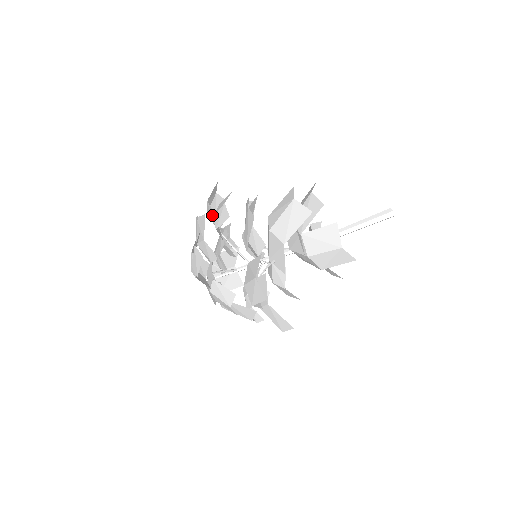
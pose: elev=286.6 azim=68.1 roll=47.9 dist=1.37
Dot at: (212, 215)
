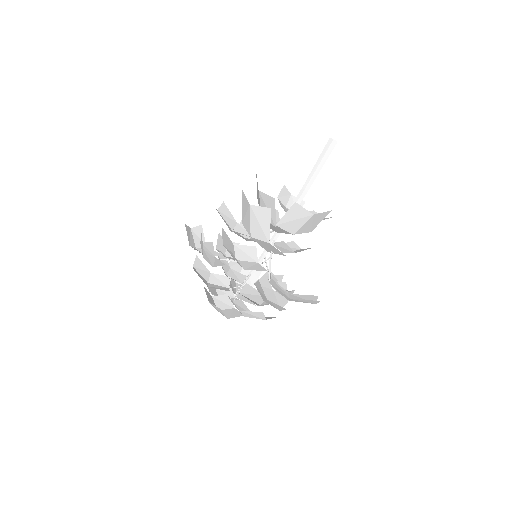
Dot at: (202, 254)
